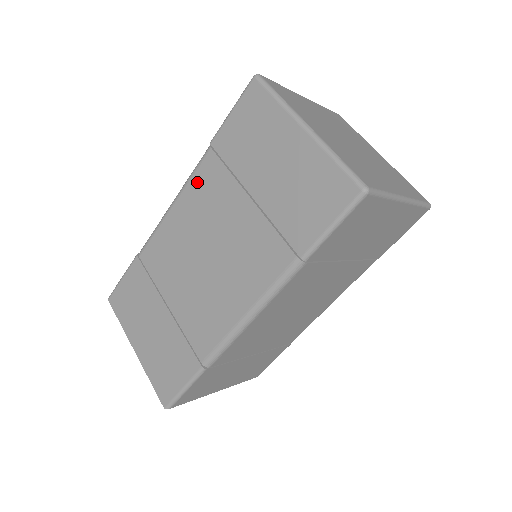
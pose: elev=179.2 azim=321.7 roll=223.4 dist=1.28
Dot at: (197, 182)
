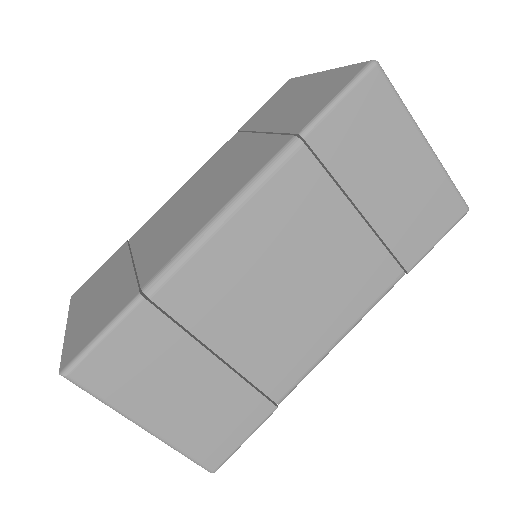
Dot at: (215, 157)
